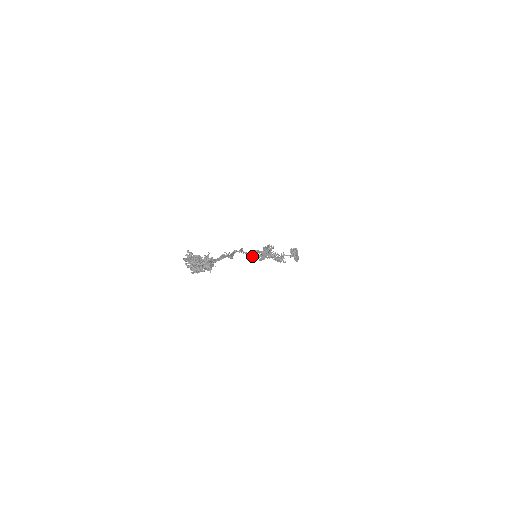
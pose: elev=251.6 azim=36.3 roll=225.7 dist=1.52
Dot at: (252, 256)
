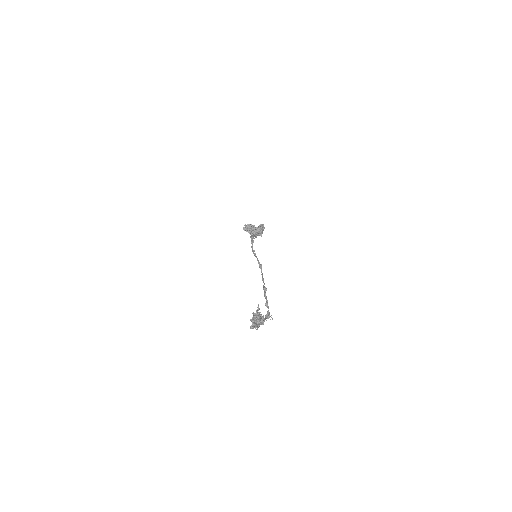
Dot at: occluded
